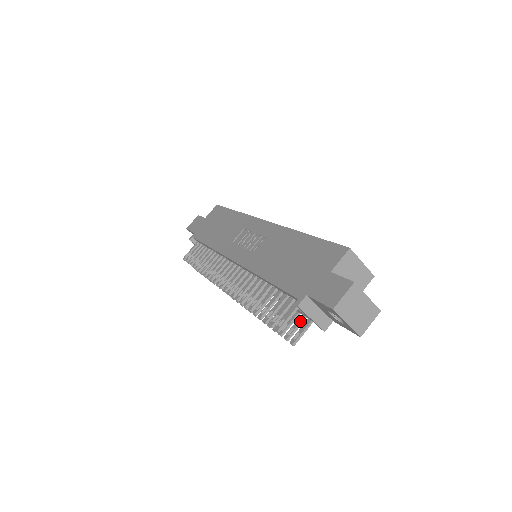
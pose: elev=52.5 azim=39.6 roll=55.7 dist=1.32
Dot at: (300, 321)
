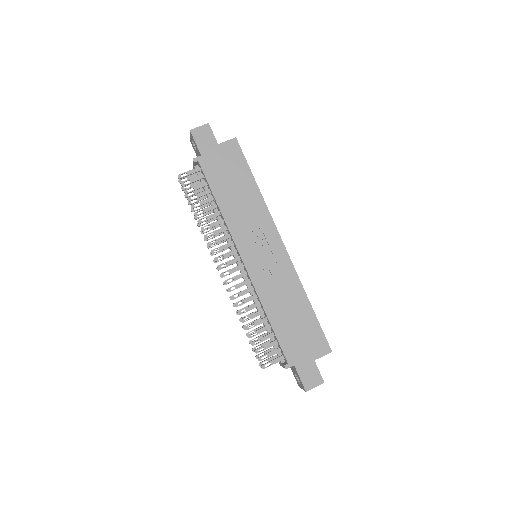
Dot at: occluded
